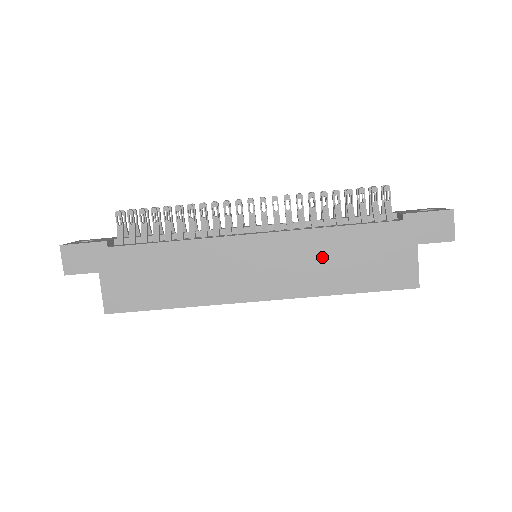
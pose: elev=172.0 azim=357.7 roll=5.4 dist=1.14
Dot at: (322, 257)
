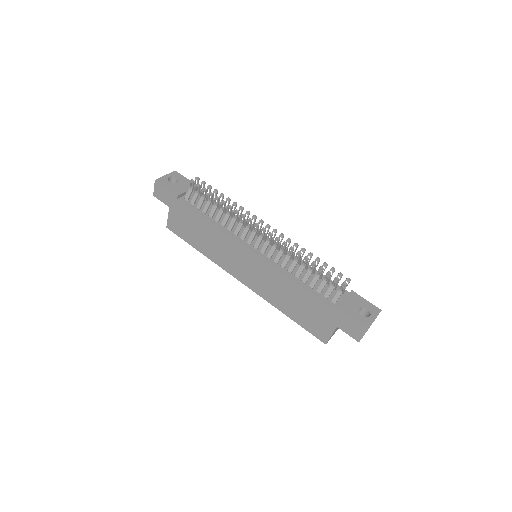
Dot at: (282, 290)
